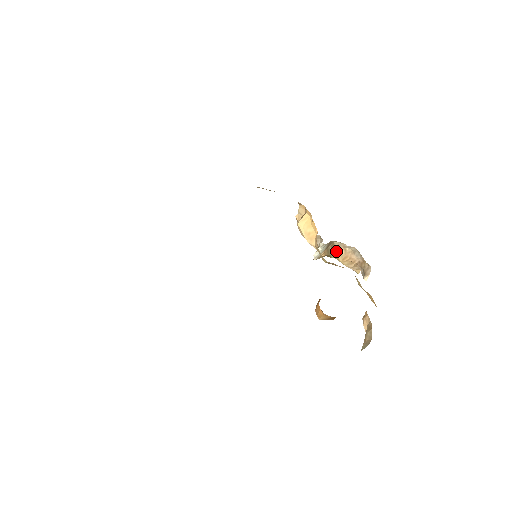
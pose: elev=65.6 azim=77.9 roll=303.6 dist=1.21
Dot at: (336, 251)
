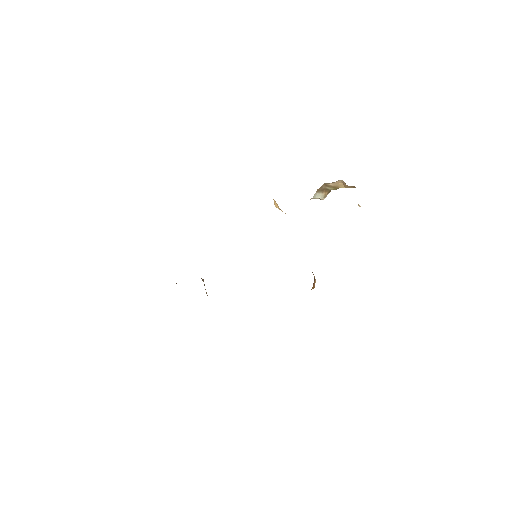
Dot at: (333, 186)
